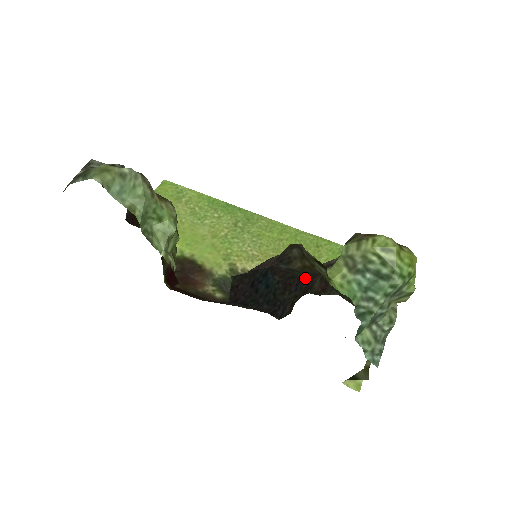
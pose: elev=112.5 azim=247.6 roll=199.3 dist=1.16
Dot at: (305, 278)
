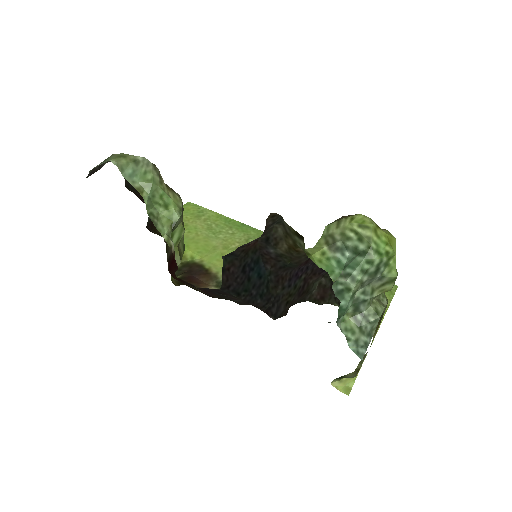
Dot at: (299, 275)
